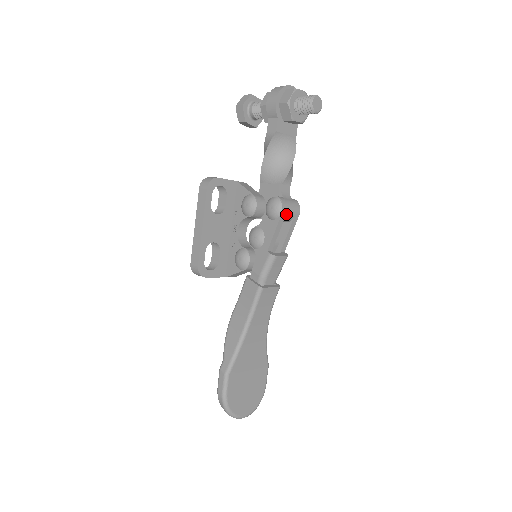
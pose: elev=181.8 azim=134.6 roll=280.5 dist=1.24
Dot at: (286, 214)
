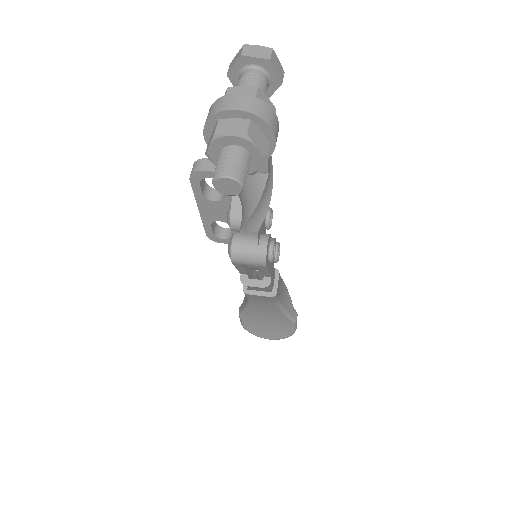
Dot at: (241, 264)
